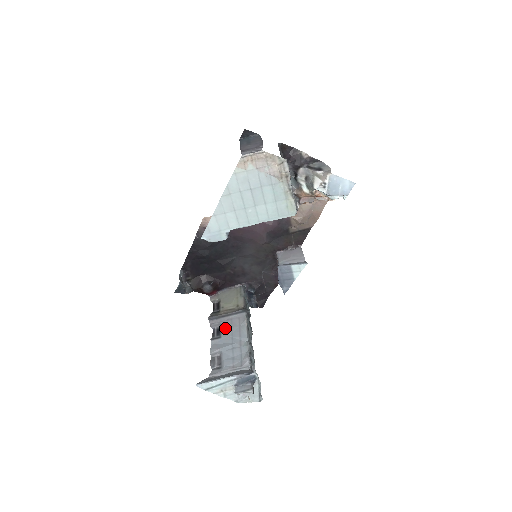
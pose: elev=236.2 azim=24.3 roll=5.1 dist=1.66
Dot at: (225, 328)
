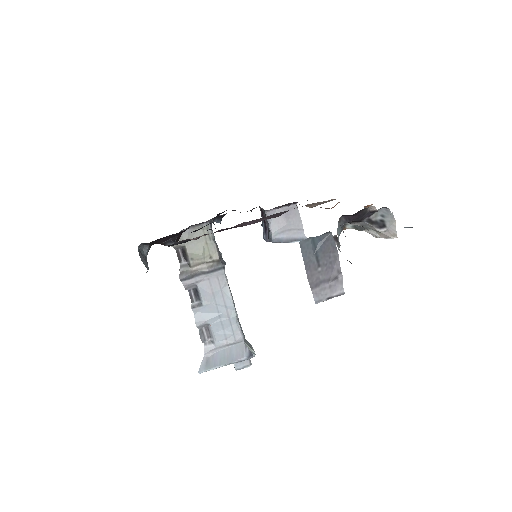
Dot at: (205, 293)
